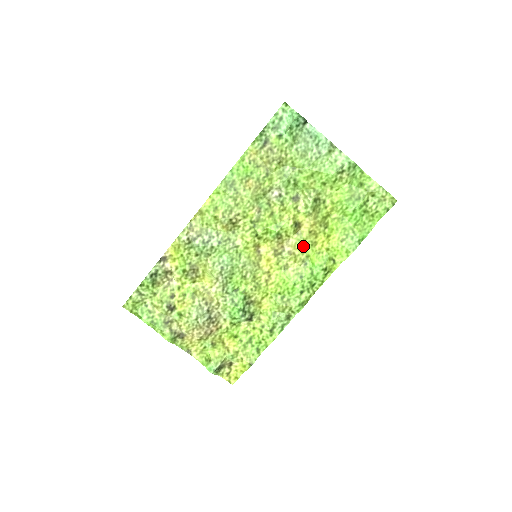
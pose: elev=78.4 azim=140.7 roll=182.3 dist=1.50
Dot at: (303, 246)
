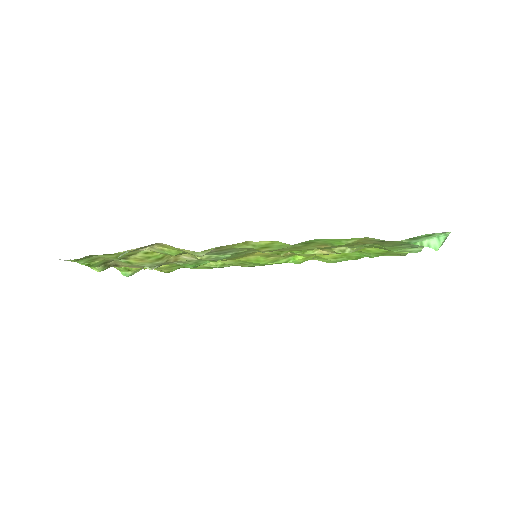
Dot at: occluded
